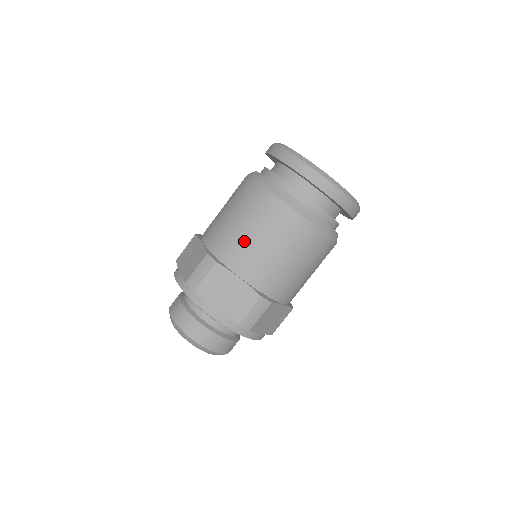
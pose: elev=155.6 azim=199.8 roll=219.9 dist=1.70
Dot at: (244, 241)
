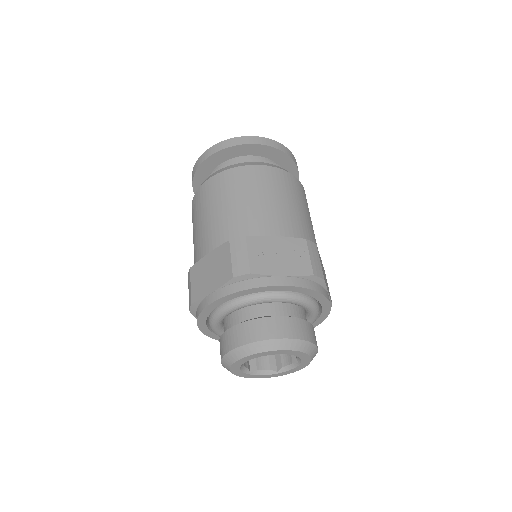
Dot at: (197, 236)
